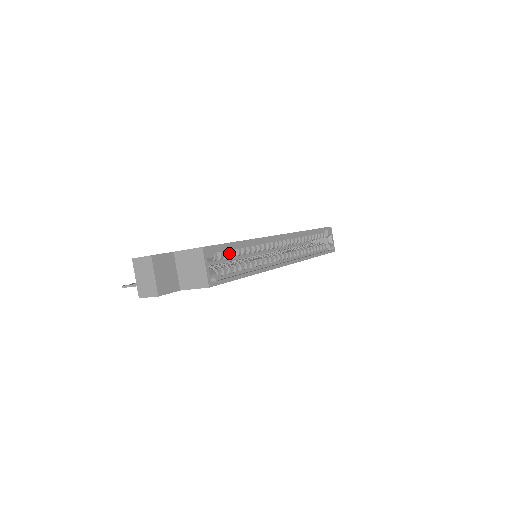
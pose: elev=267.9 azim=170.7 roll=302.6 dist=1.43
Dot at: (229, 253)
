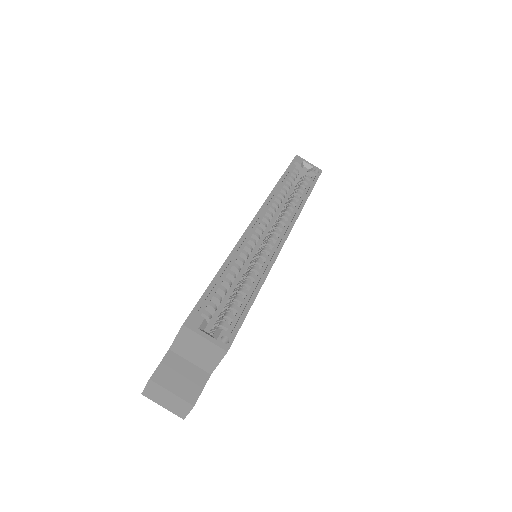
Dot at: (218, 295)
